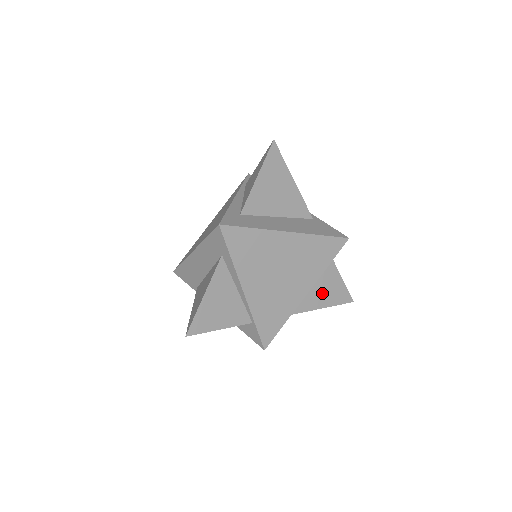
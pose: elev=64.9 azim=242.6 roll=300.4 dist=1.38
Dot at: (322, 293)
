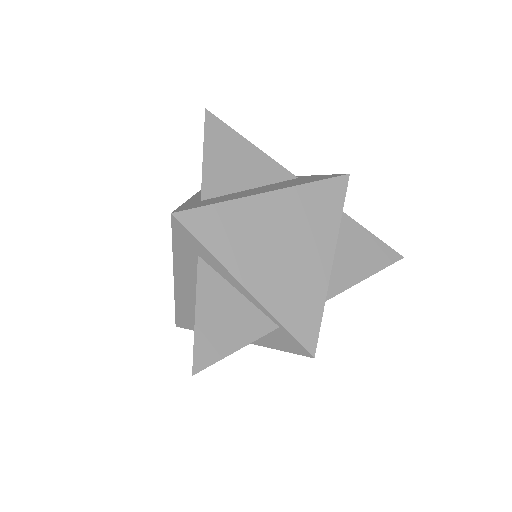
Dot at: (356, 260)
